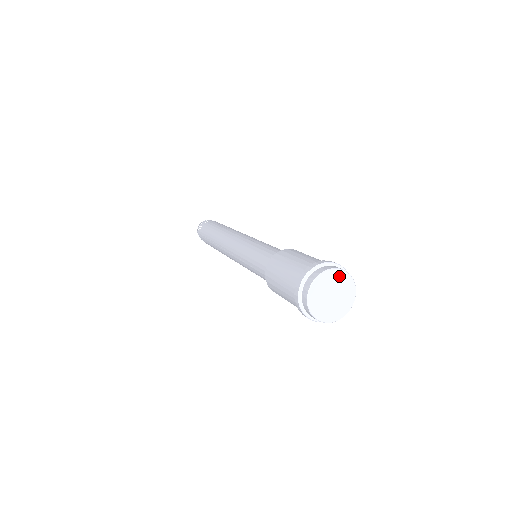
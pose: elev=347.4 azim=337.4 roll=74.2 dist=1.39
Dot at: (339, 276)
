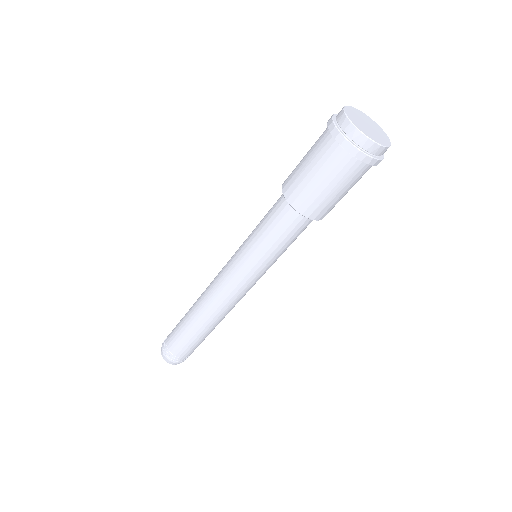
Dot at: (376, 126)
